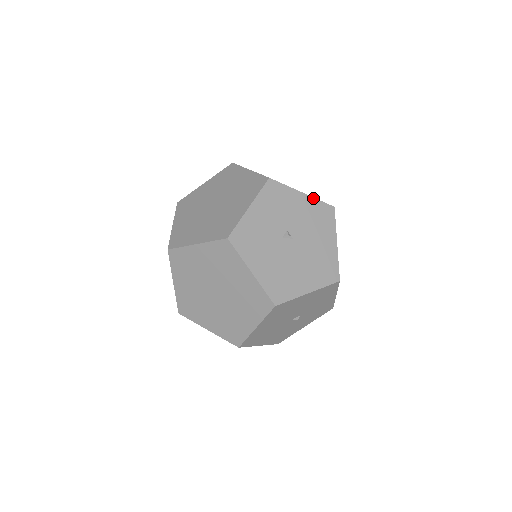
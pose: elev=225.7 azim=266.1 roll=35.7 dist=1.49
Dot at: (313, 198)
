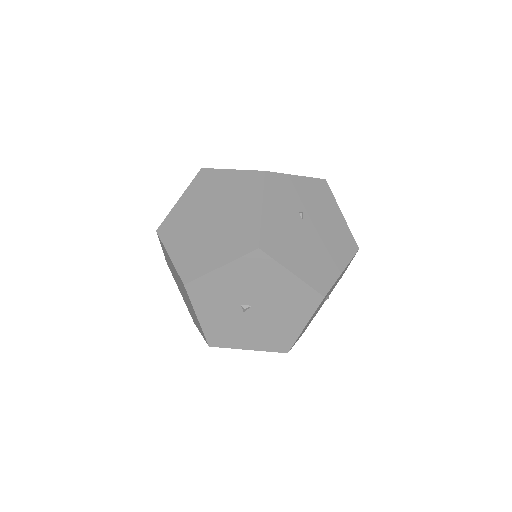
Dot at: (233, 262)
